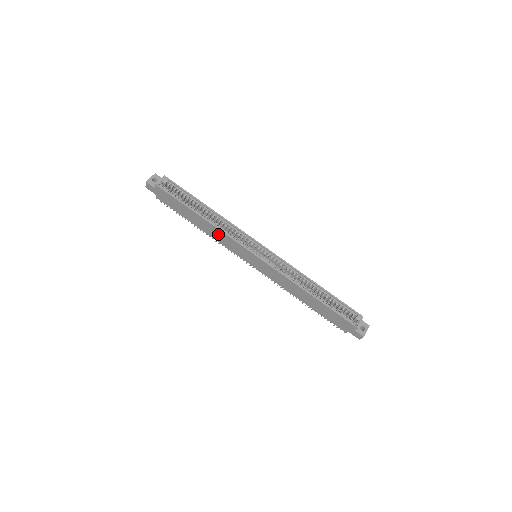
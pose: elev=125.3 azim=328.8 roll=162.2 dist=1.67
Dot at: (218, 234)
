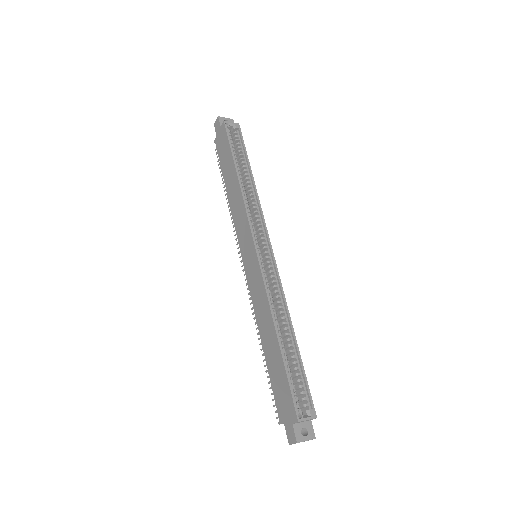
Dot at: (238, 205)
